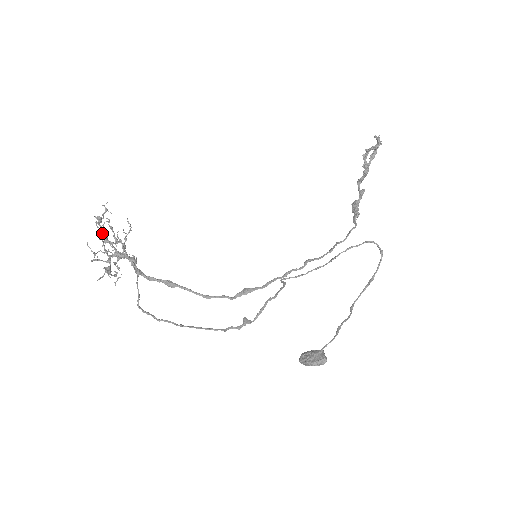
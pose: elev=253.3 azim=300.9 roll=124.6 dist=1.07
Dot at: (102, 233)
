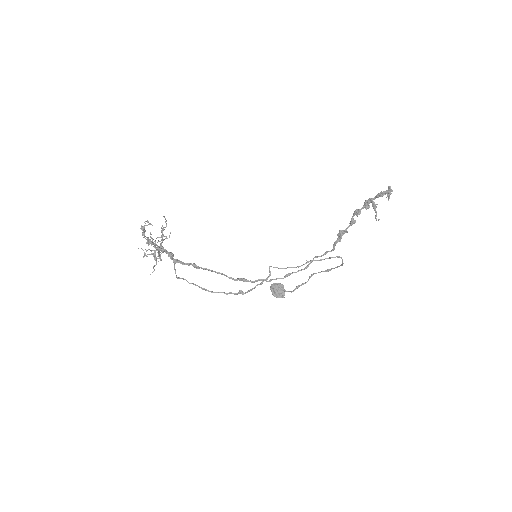
Dot at: (148, 242)
